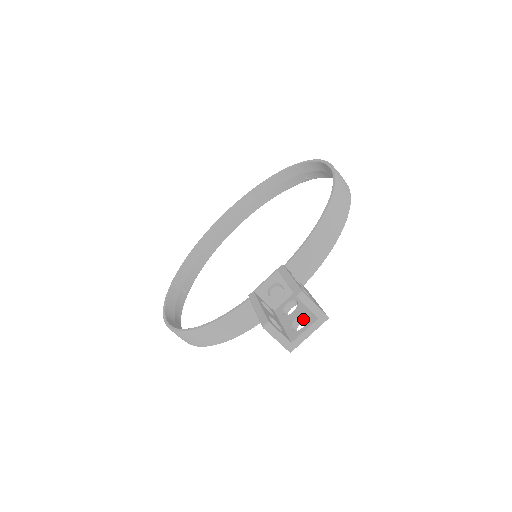
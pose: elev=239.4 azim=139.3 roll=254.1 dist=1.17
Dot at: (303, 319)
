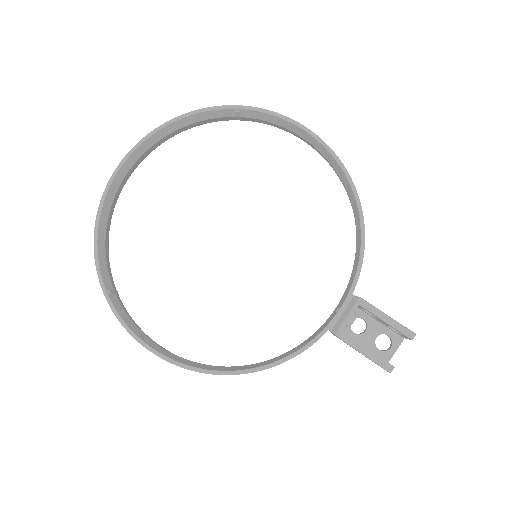
Dot at: (378, 335)
